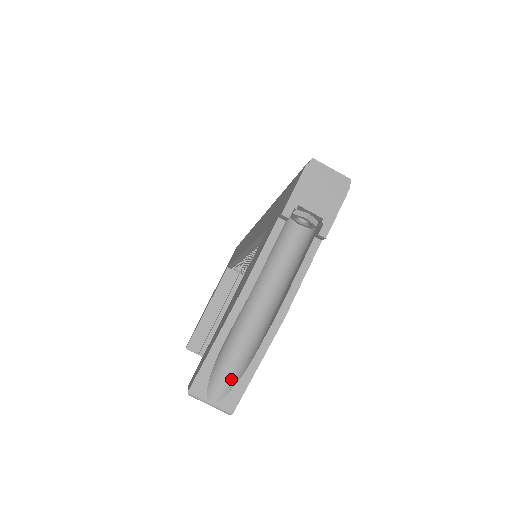
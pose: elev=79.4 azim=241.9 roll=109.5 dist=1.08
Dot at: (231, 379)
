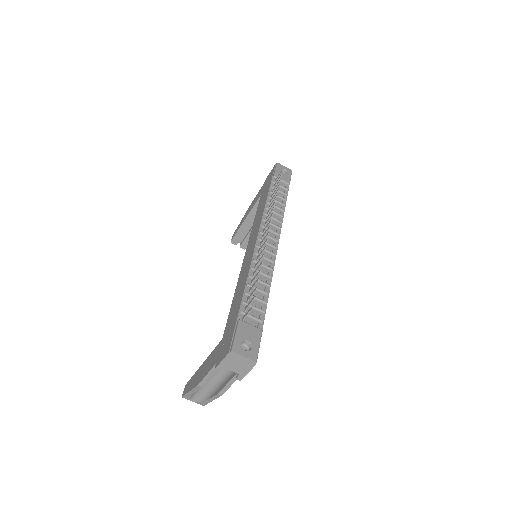
Dot at: (201, 398)
